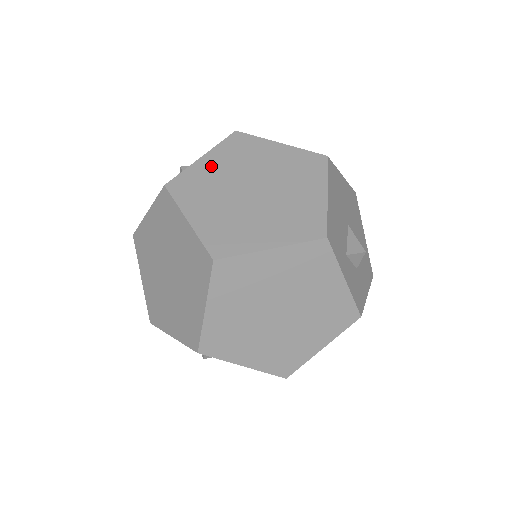
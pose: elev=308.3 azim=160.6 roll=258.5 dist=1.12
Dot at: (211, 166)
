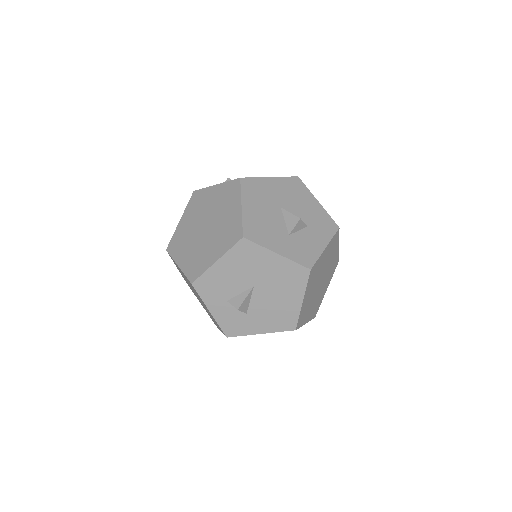
Dot at: (212, 195)
